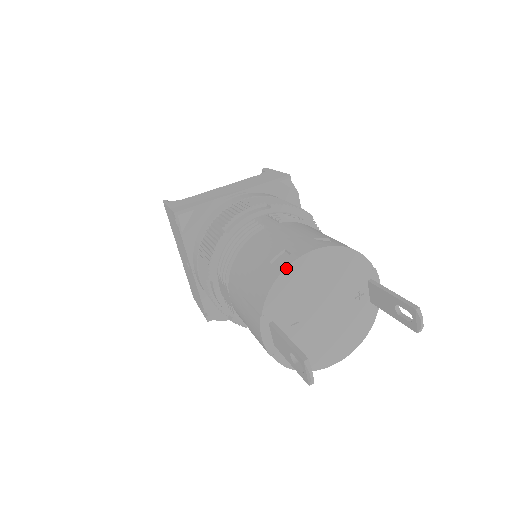
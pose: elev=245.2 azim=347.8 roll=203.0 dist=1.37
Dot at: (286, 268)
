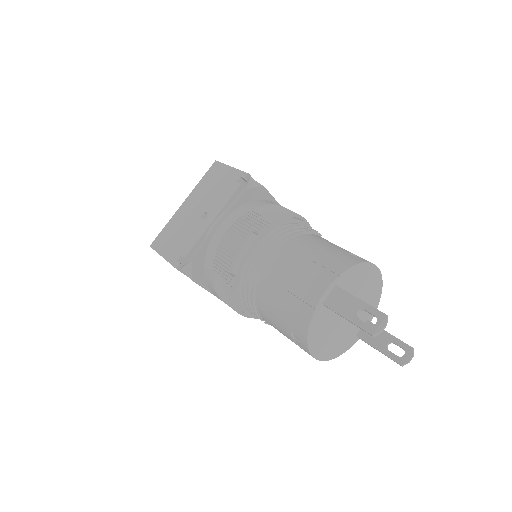
Dot at: (368, 262)
